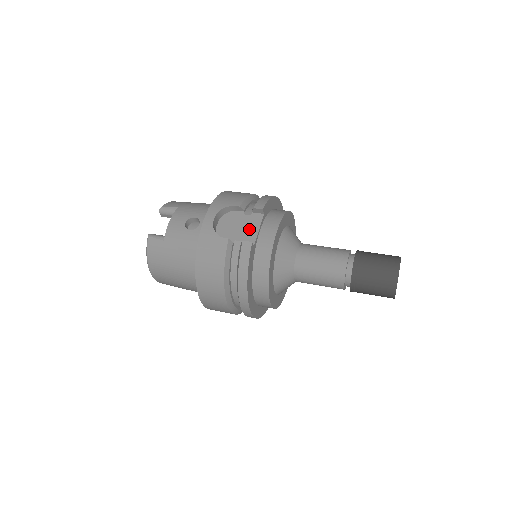
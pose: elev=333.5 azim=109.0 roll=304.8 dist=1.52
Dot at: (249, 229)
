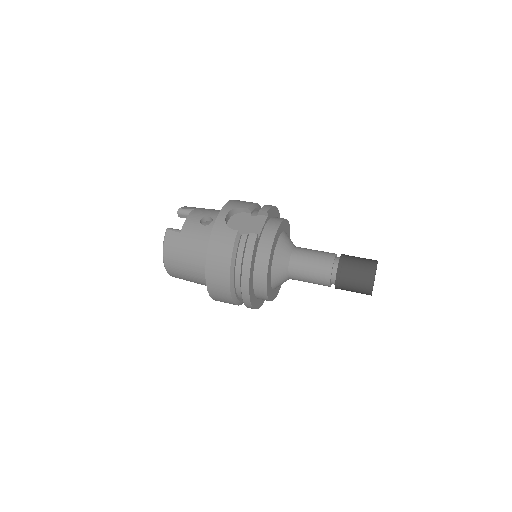
Dot at: (255, 226)
